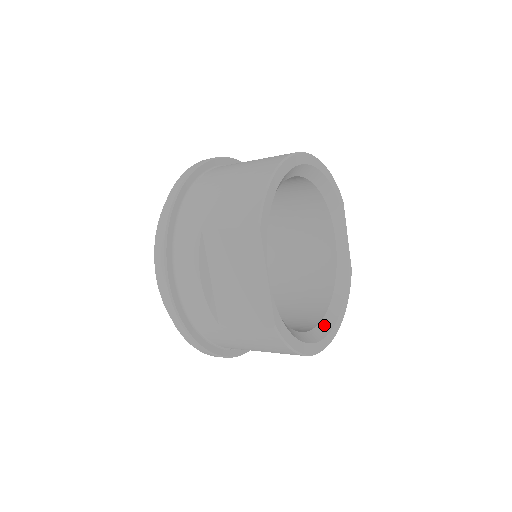
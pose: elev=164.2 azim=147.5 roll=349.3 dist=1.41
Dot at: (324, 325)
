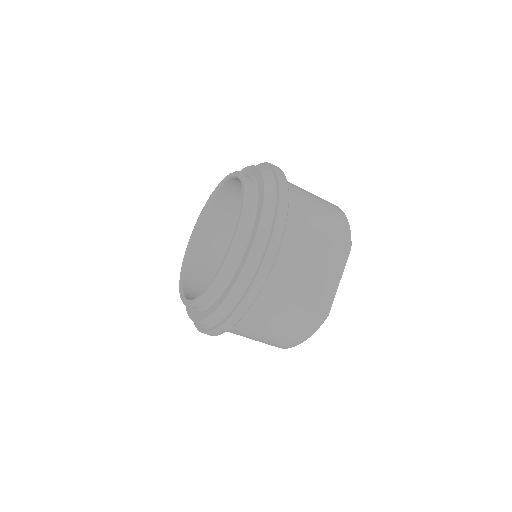
Dot at: occluded
